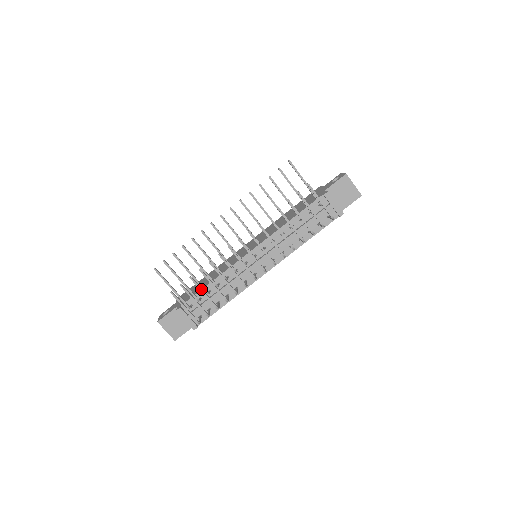
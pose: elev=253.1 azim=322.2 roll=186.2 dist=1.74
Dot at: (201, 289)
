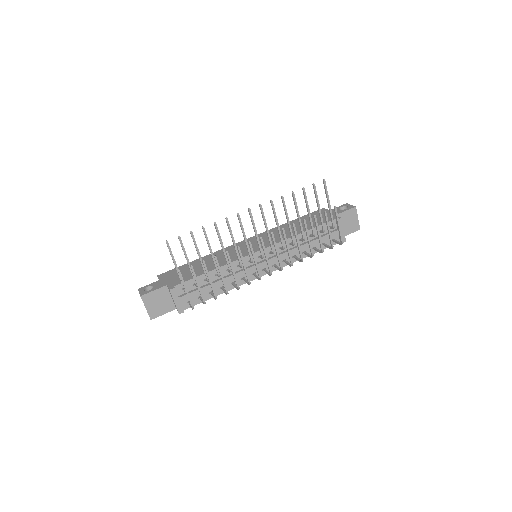
Dot at: (209, 276)
